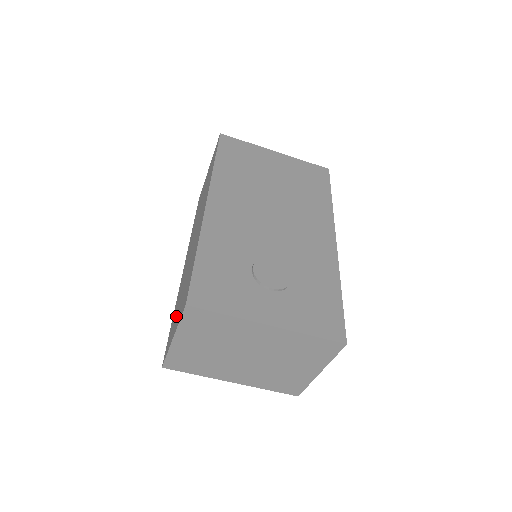
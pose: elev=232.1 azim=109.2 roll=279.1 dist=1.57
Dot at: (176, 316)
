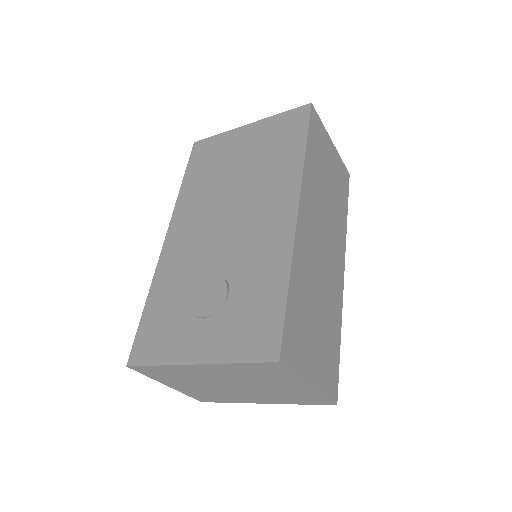
Dot at: occluded
